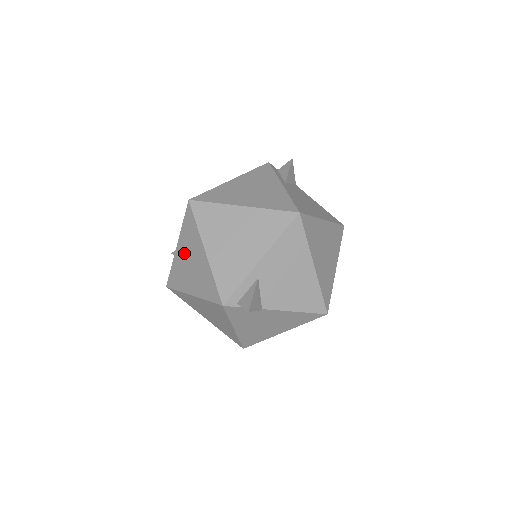
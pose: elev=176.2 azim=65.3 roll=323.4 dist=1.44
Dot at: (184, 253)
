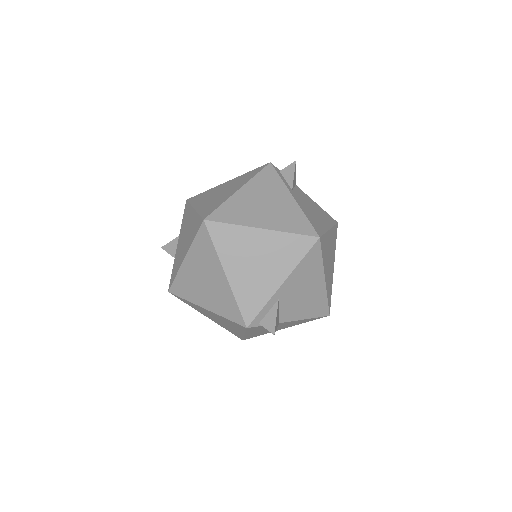
Dot at: (195, 268)
